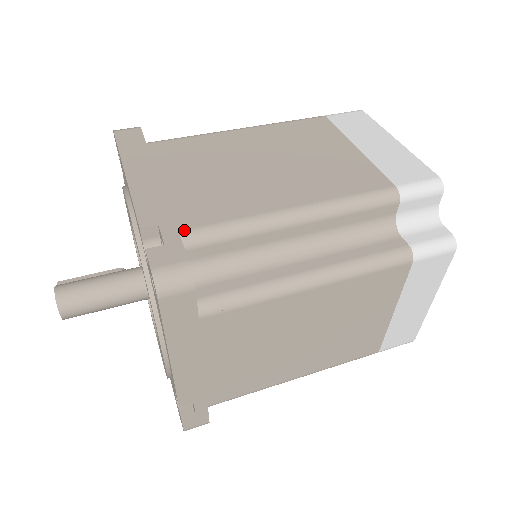
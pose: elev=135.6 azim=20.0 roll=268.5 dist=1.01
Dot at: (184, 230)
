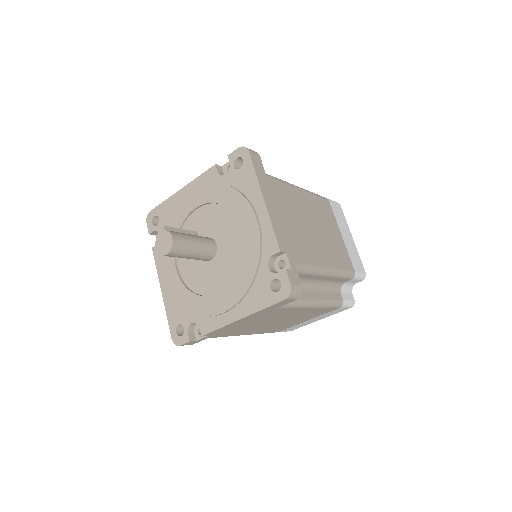
Dot at: (296, 262)
